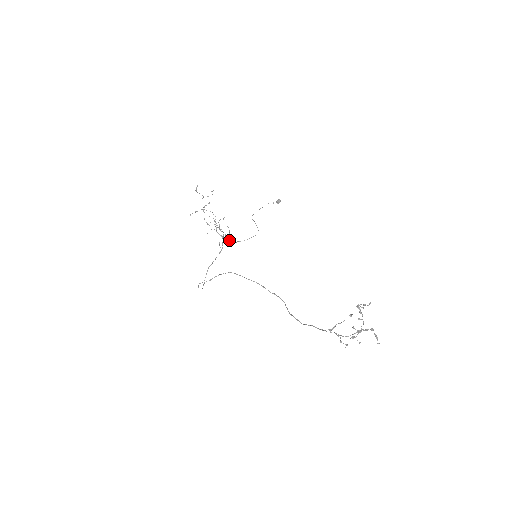
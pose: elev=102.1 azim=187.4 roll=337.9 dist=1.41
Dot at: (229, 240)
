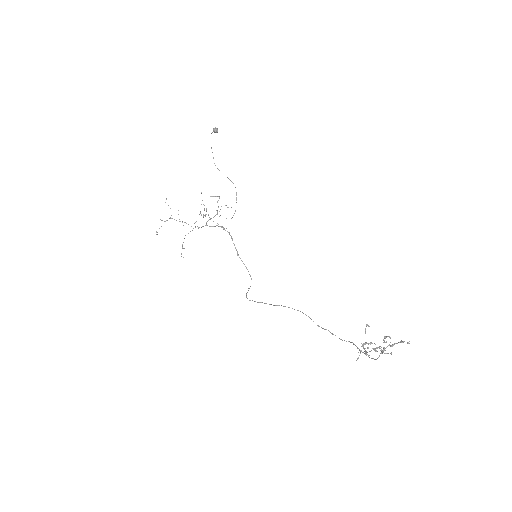
Dot at: occluded
